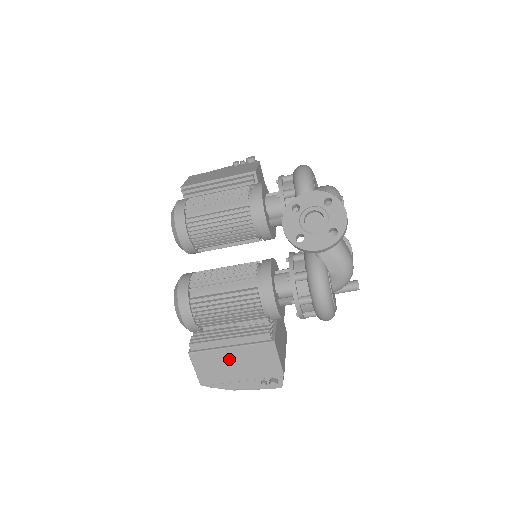
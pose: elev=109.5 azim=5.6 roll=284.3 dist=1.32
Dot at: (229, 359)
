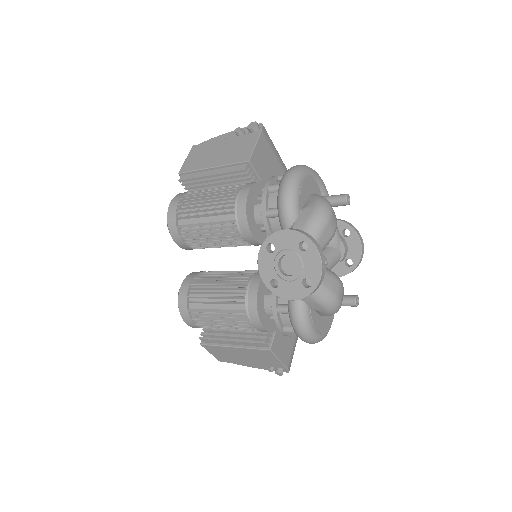
Dot at: (235, 353)
